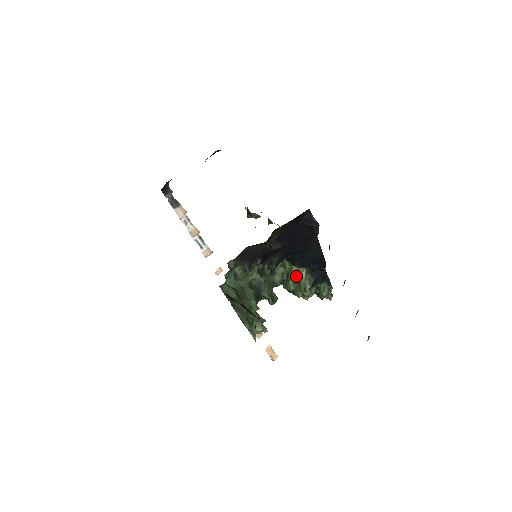
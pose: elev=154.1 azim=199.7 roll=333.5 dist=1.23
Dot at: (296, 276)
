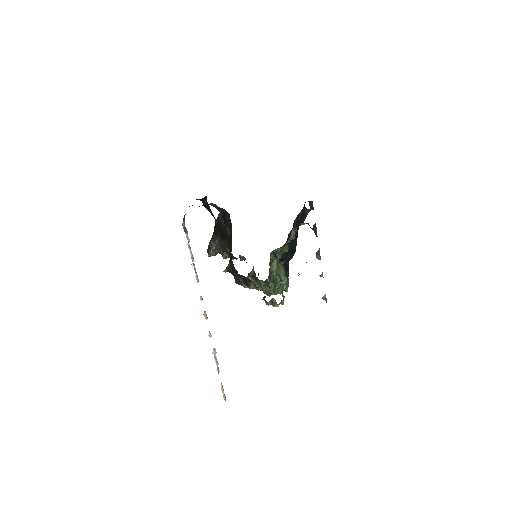
Dot at: (278, 268)
